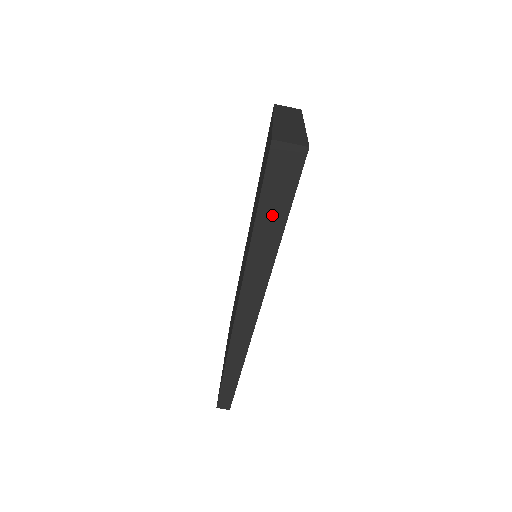
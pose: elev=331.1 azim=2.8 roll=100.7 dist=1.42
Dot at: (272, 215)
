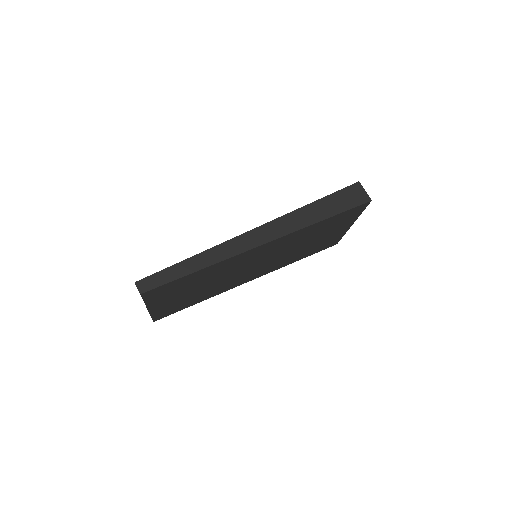
Dot at: (323, 209)
